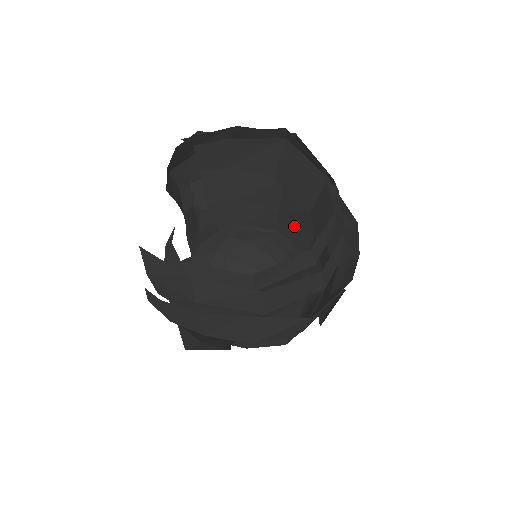
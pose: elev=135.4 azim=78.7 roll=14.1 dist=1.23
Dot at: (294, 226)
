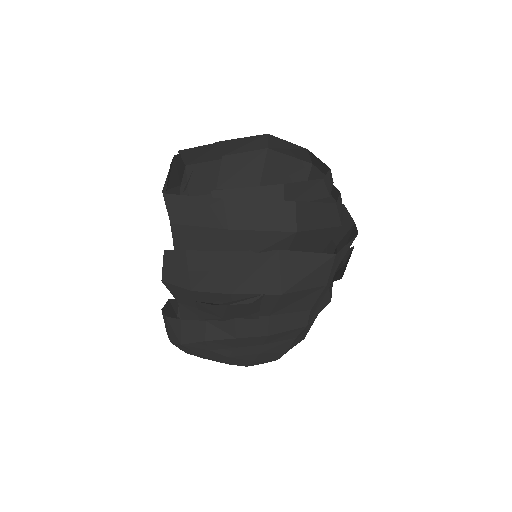
Dot at: occluded
